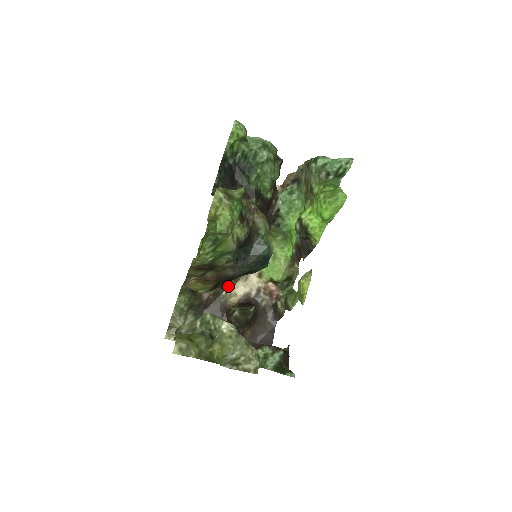
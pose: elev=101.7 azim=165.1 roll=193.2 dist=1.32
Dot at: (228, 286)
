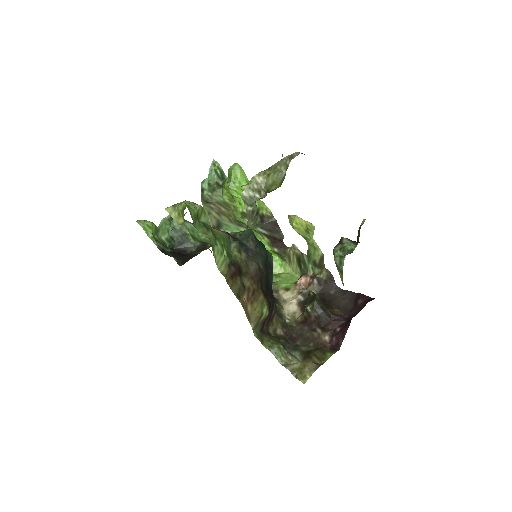
Dot at: (282, 314)
